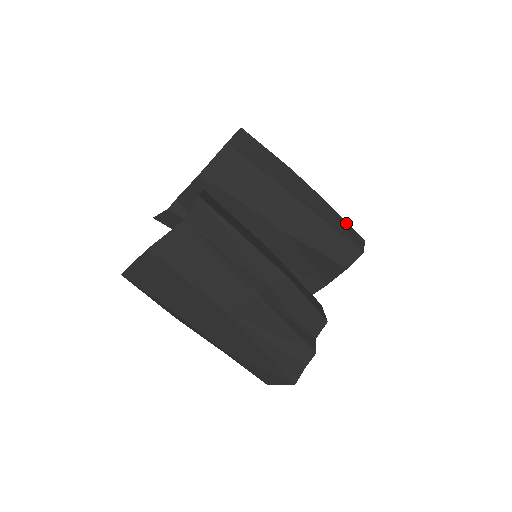
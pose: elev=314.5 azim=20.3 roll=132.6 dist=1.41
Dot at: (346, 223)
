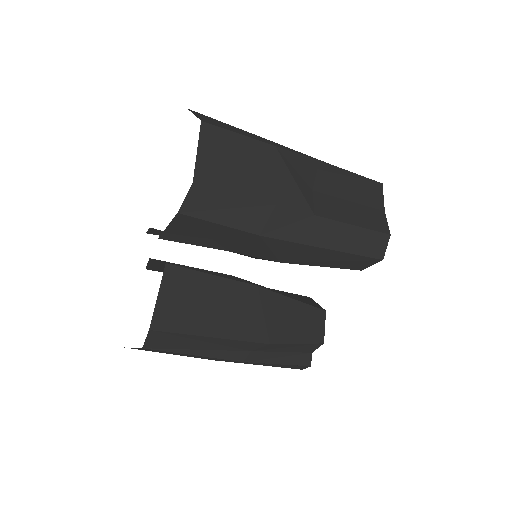
Dot at: (362, 230)
